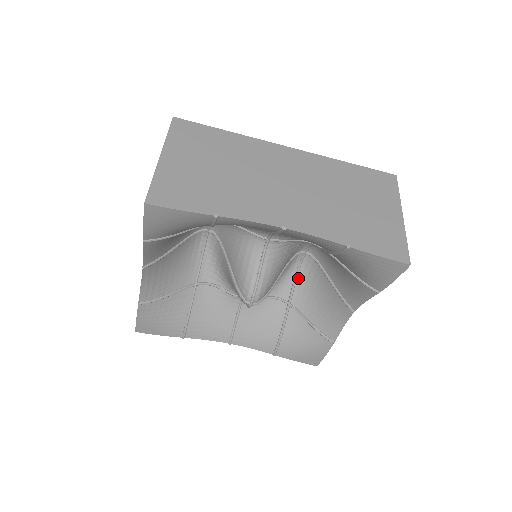
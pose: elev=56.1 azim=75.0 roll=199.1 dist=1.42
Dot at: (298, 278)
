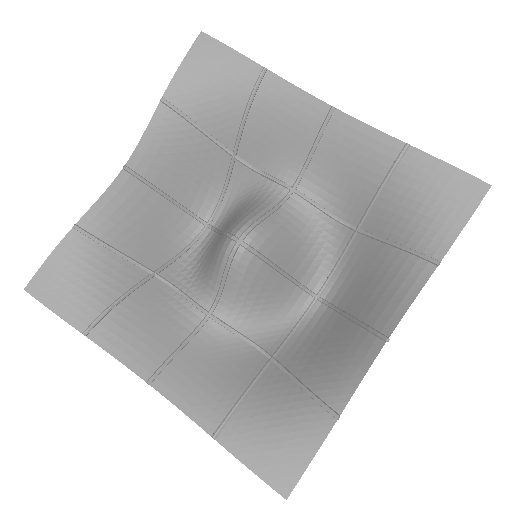
Dot at: (296, 332)
